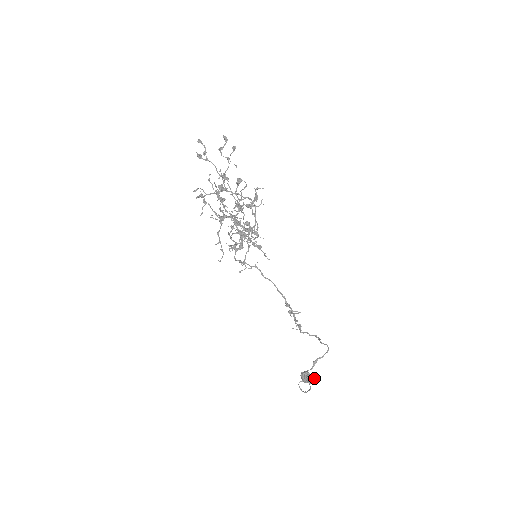
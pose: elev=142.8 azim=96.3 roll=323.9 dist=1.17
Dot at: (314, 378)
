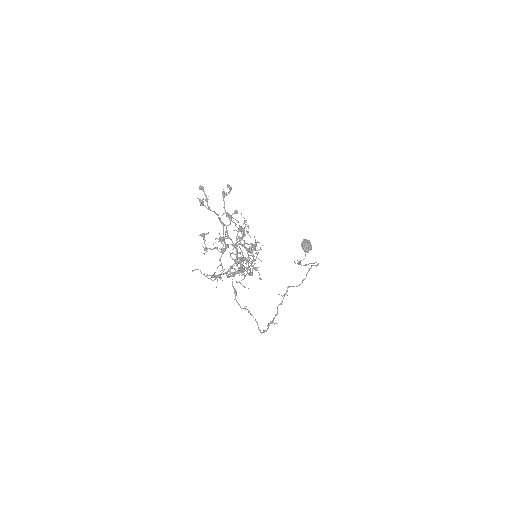
Dot at: (311, 248)
